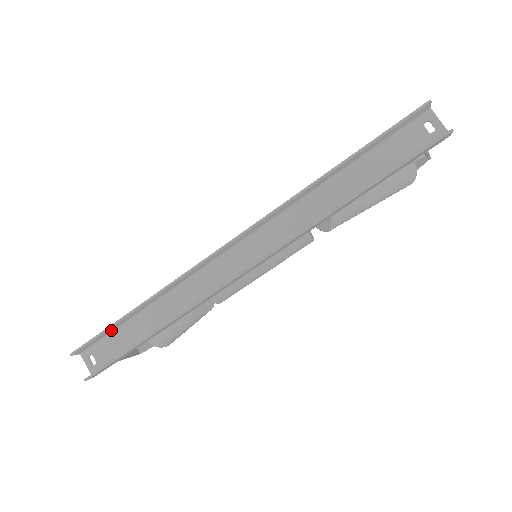
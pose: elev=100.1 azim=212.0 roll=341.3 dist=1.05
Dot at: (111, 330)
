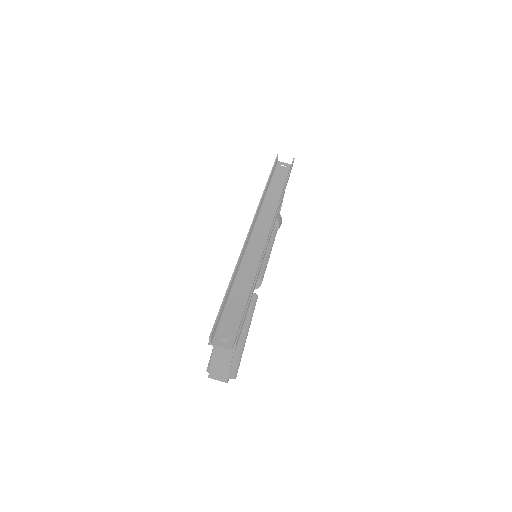
Dot at: (222, 310)
